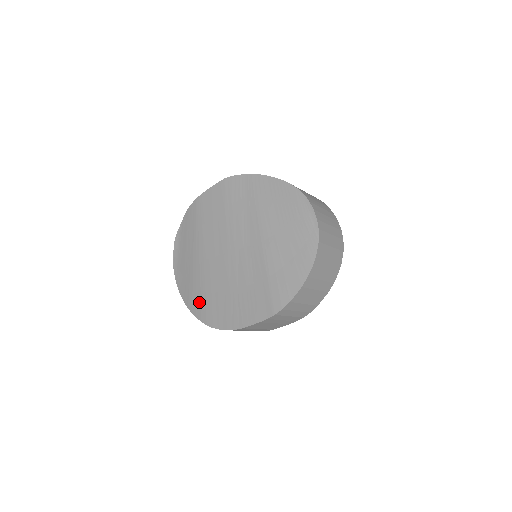
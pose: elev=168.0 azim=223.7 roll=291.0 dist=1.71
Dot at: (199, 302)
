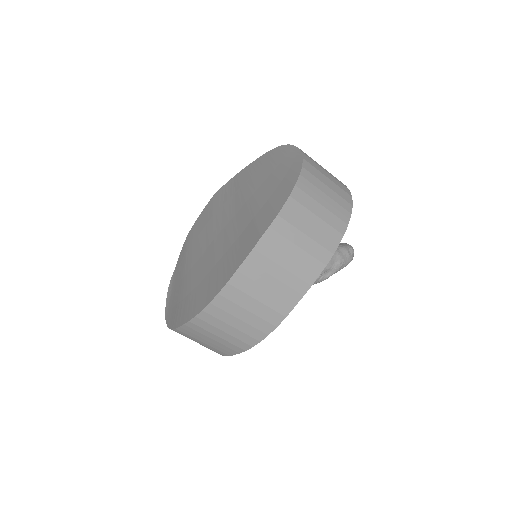
Dot at: (183, 308)
